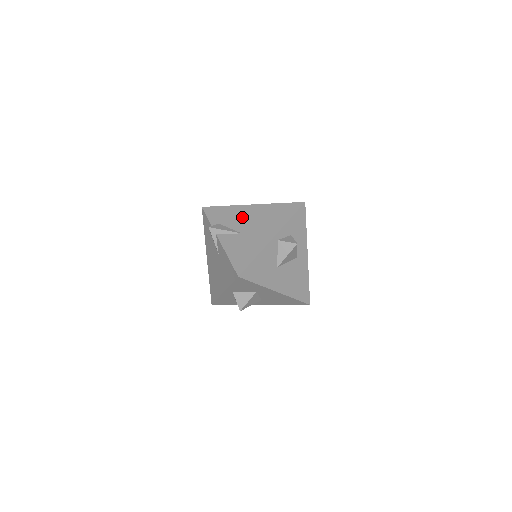
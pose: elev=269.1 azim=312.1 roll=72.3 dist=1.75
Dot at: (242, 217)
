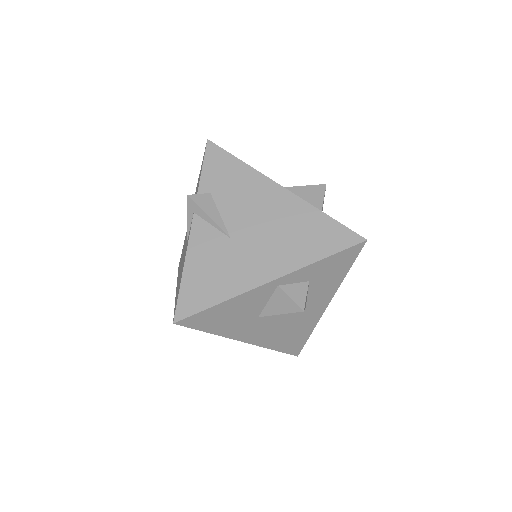
Dot at: (251, 204)
